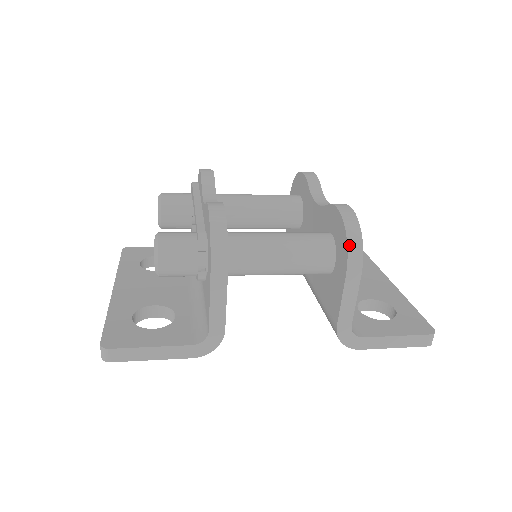
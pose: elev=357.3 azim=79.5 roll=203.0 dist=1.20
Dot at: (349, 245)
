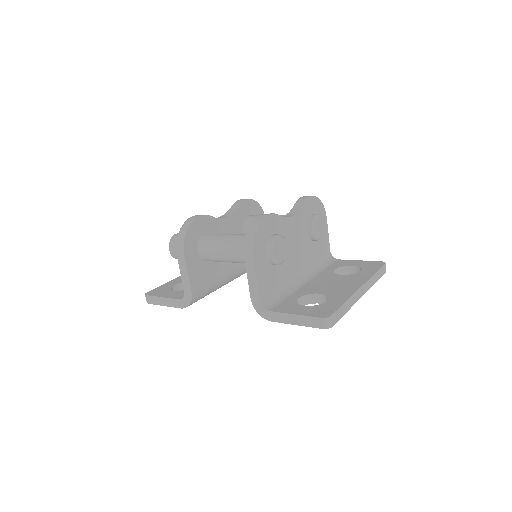
Dot at: (246, 238)
